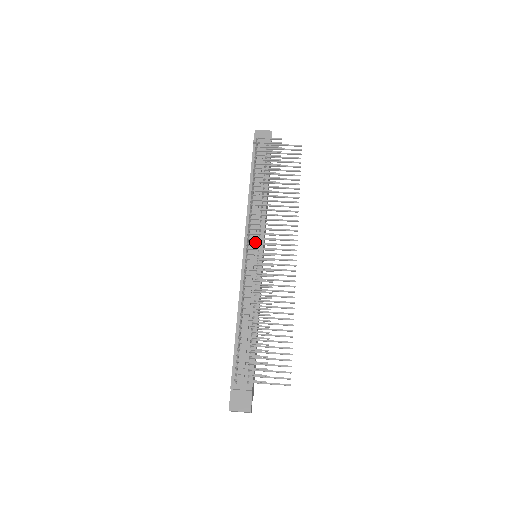
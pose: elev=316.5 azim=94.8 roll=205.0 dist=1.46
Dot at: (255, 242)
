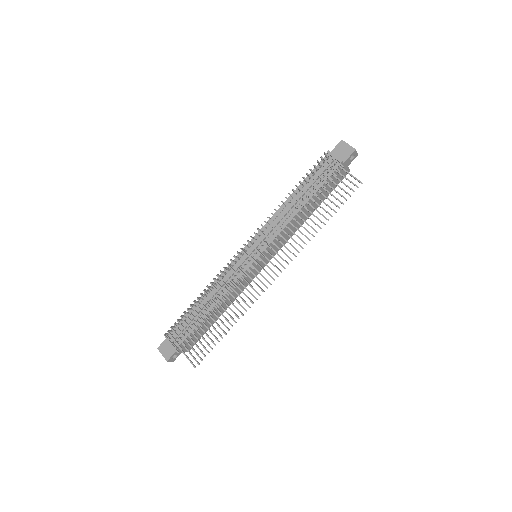
Dot at: (257, 245)
